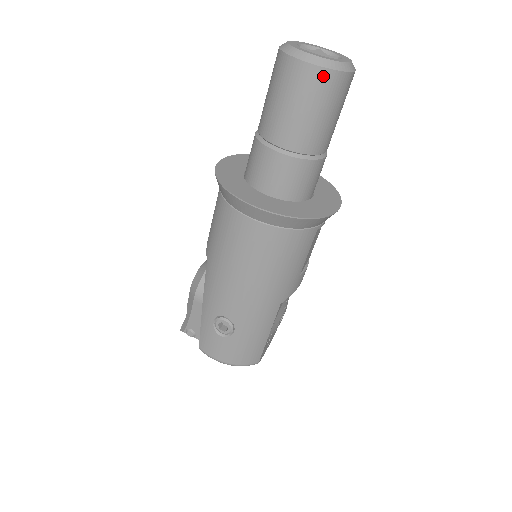
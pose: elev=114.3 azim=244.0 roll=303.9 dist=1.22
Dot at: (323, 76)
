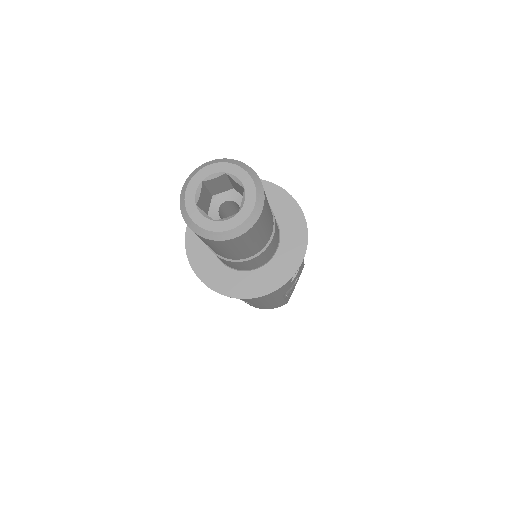
Dot at: (224, 242)
